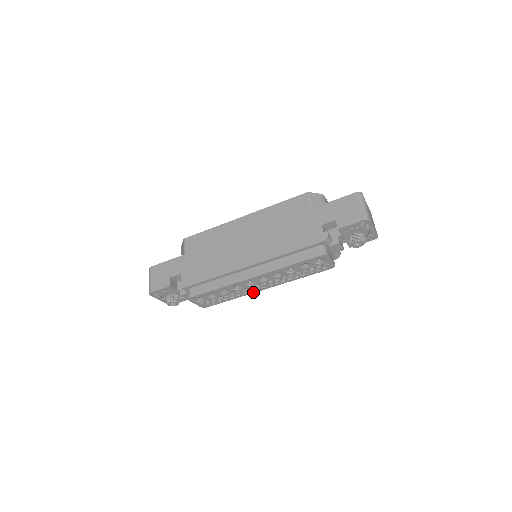
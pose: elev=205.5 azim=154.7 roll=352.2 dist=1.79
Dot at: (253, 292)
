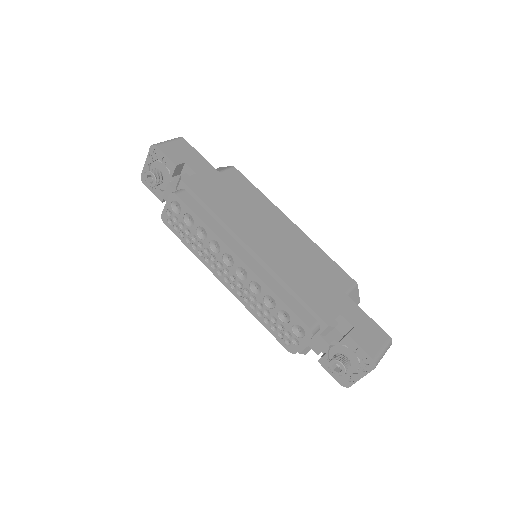
Dot at: (212, 270)
